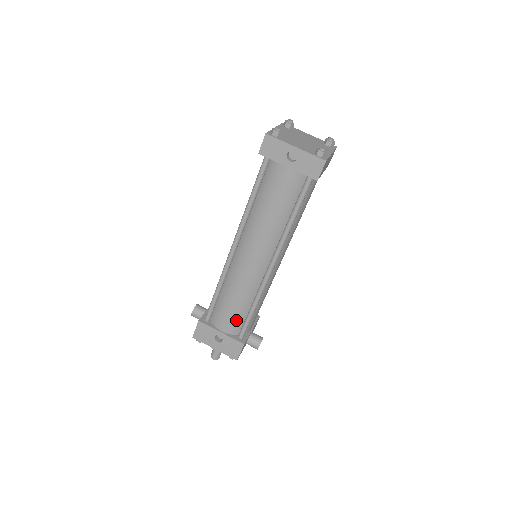
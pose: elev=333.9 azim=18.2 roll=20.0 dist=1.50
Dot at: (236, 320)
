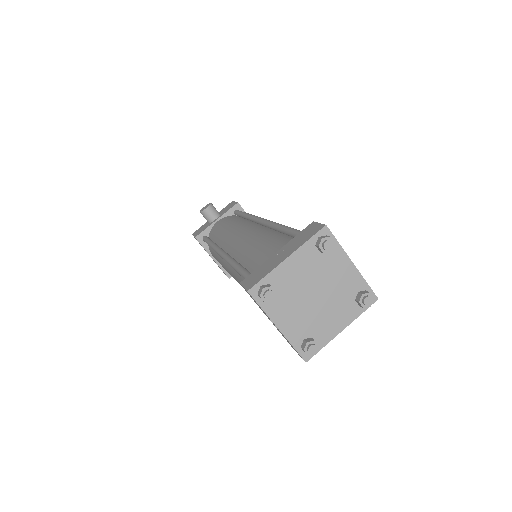
Dot at: occluded
